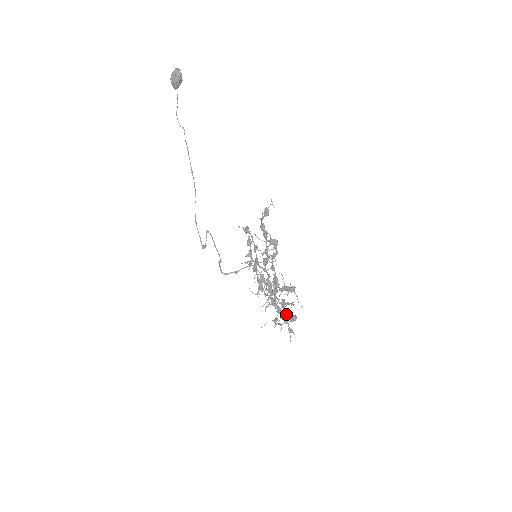
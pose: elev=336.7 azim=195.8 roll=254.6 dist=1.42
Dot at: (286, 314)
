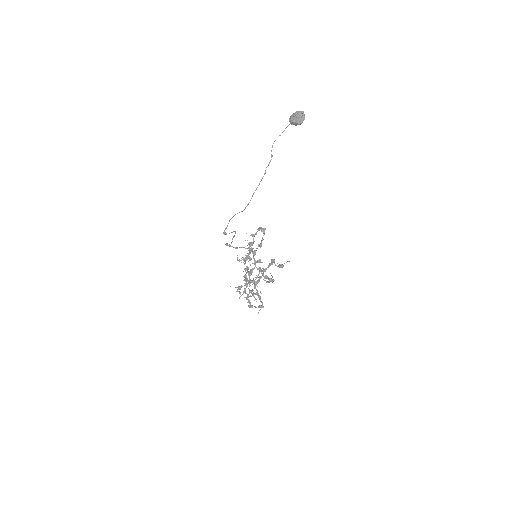
Dot at: (248, 297)
